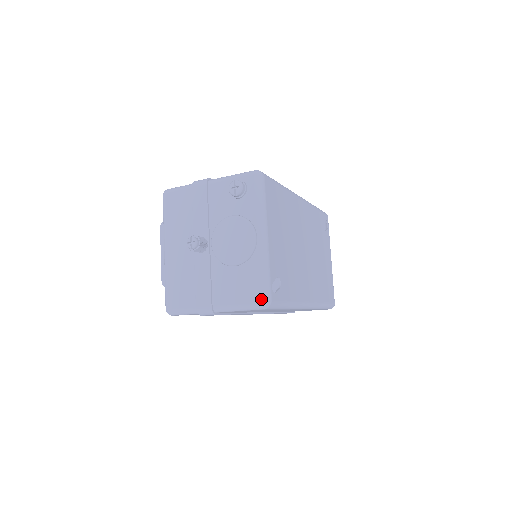
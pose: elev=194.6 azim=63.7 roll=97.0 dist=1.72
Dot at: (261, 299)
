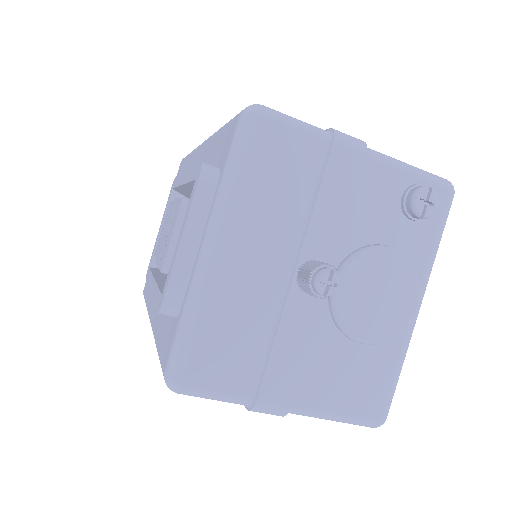
Dot at: (383, 415)
